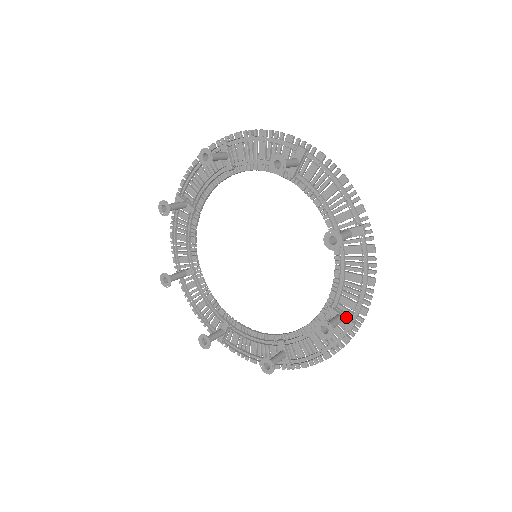
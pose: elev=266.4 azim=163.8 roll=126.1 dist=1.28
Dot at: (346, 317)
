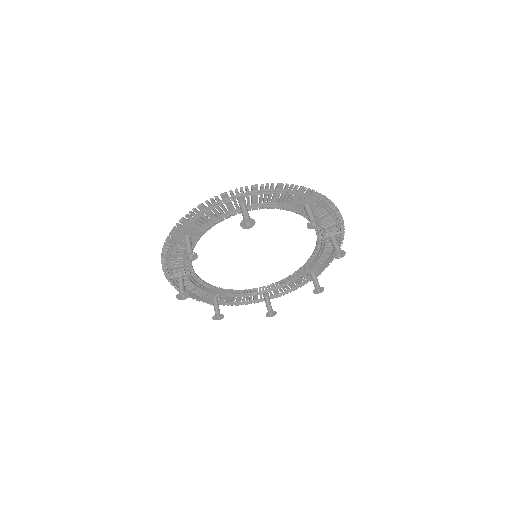
Dot at: (269, 297)
